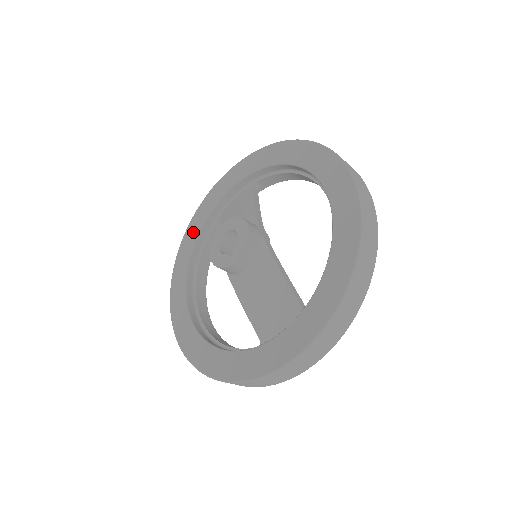
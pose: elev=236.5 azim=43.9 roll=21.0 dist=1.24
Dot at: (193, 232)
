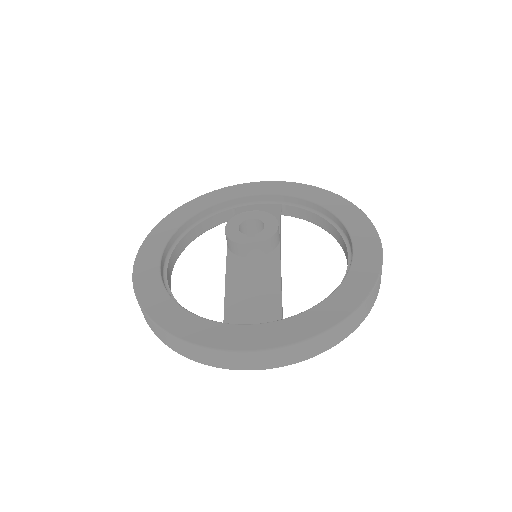
Dot at: (203, 203)
